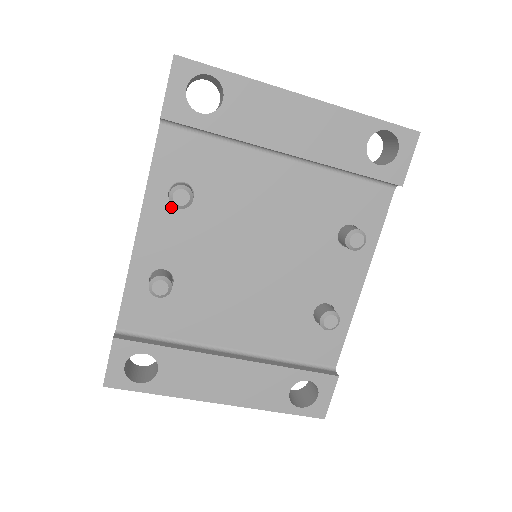
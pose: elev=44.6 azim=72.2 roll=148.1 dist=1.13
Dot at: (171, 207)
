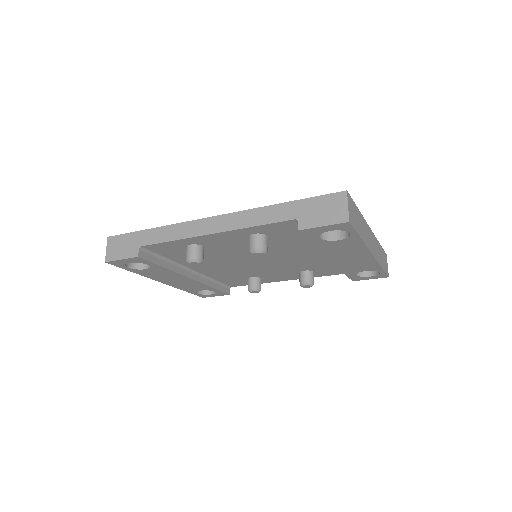
Dot at: (245, 237)
